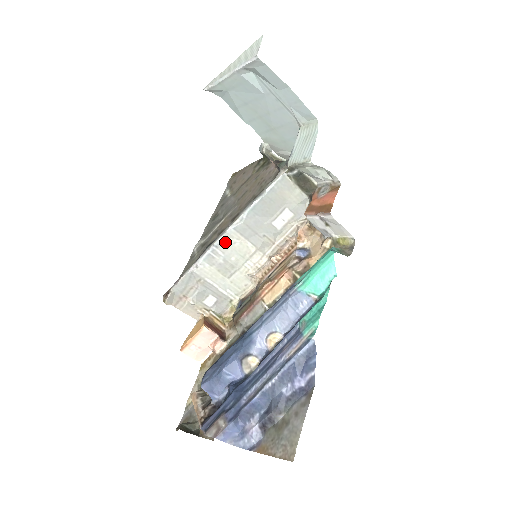
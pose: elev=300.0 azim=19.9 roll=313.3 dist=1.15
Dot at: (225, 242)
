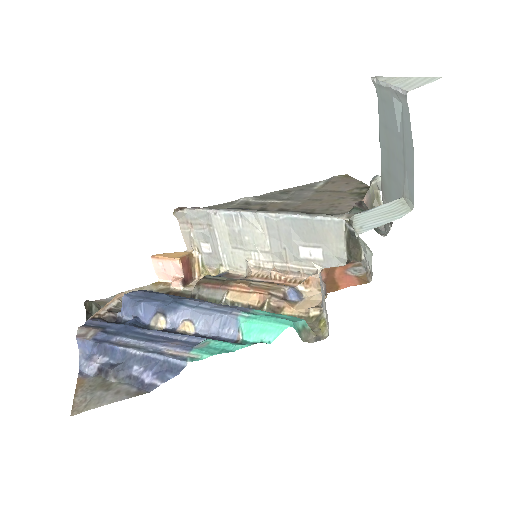
Dot at: (250, 219)
